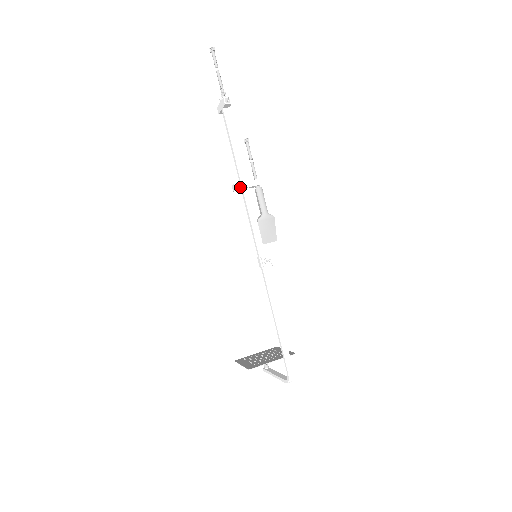
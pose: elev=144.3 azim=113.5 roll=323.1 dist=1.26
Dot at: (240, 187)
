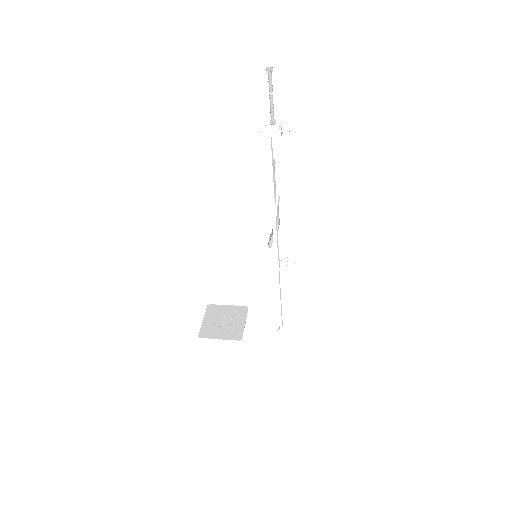
Dot at: (277, 211)
